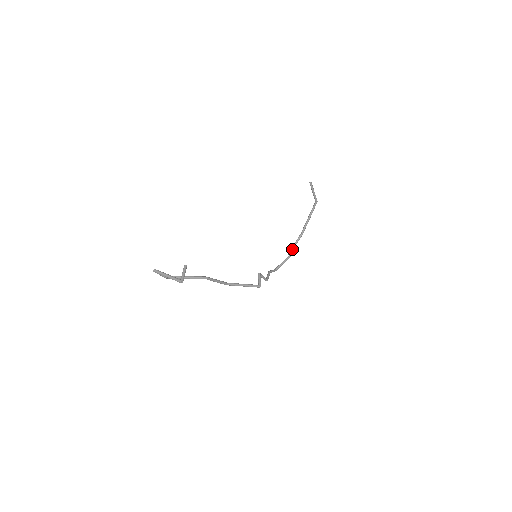
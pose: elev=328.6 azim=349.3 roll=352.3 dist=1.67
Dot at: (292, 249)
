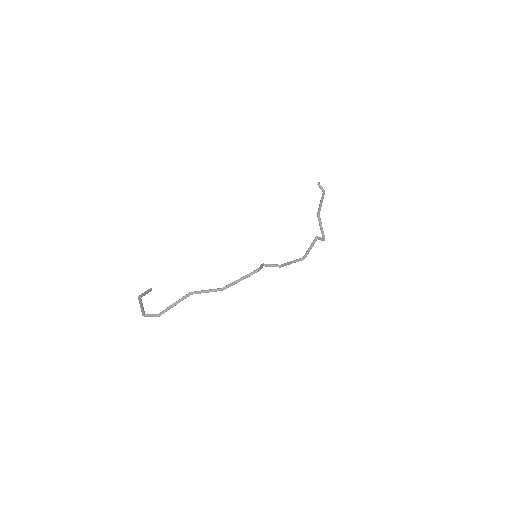
Dot at: (322, 234)
